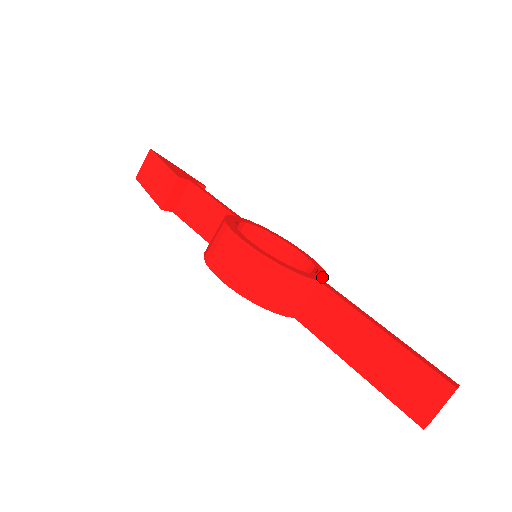
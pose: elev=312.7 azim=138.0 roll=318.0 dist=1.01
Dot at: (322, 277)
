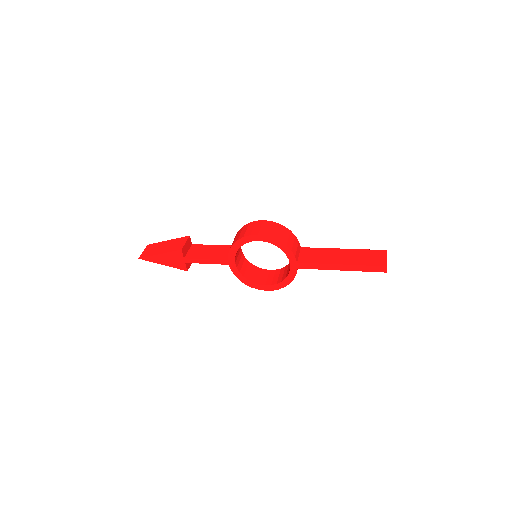
Dot at: occluded
